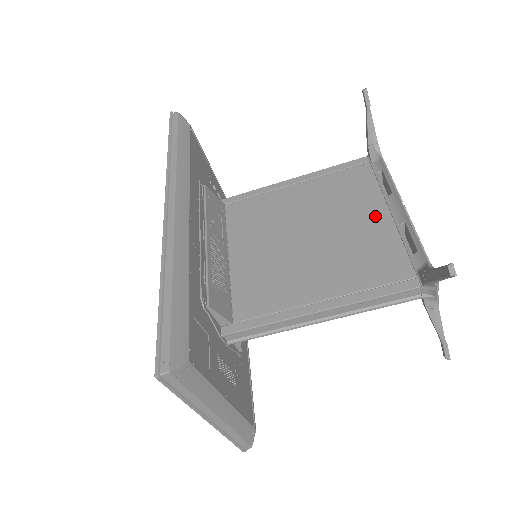
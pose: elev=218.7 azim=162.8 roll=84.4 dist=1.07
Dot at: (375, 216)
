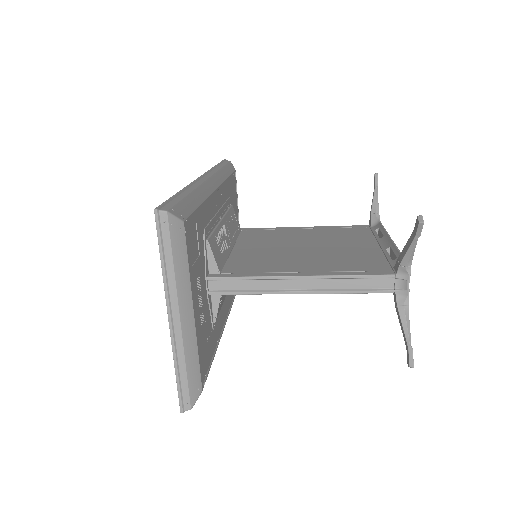
Dot at: (366, 245)
